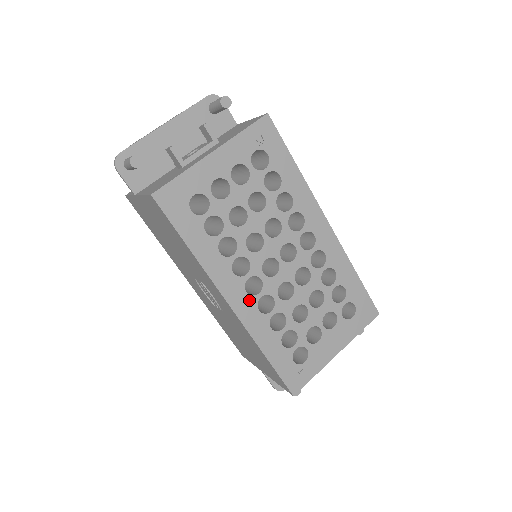
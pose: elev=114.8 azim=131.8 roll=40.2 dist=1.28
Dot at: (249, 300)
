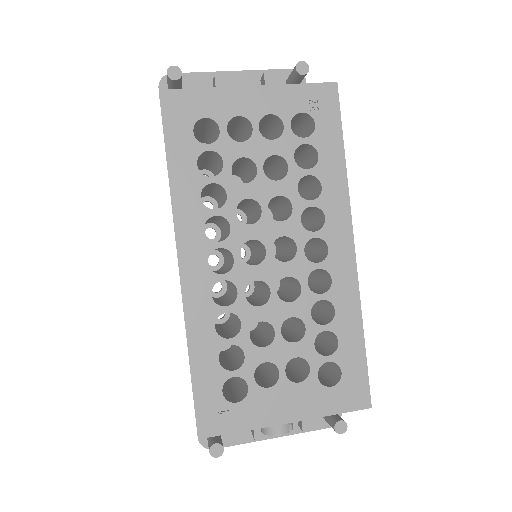
Dot at: (206, 274)
